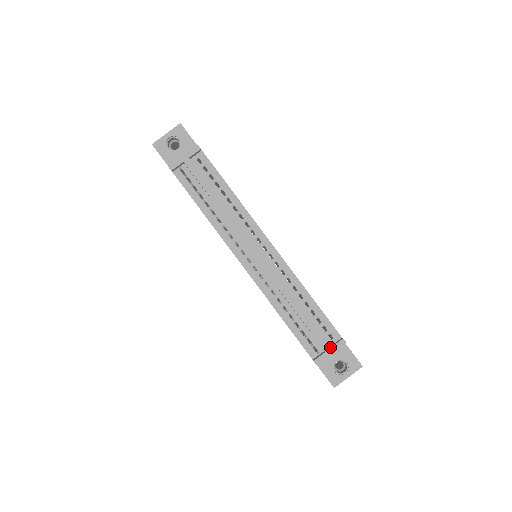
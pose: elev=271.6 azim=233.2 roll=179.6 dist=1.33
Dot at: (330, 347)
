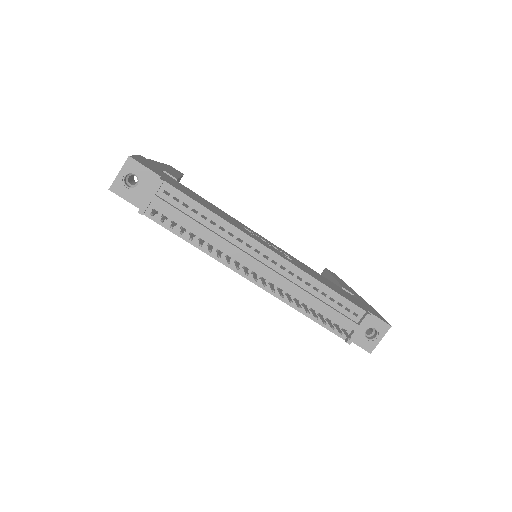
Dot at: (358, 325)
